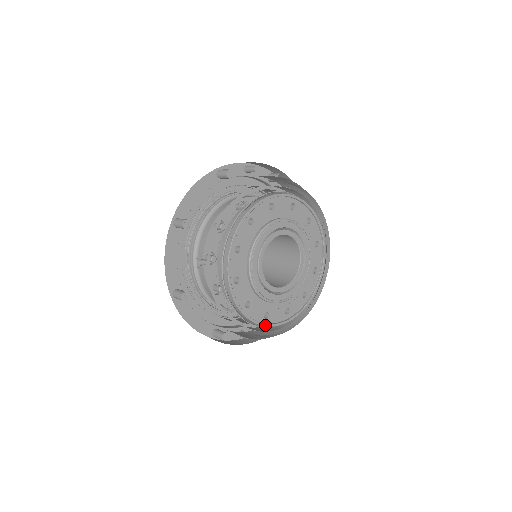
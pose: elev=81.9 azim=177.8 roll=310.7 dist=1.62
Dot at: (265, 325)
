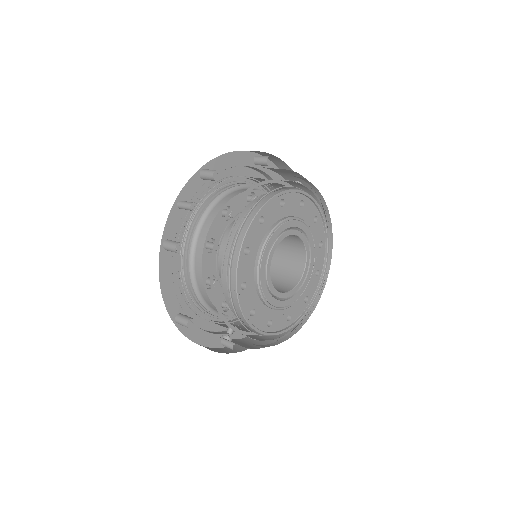
Dot at: (310, 306)
